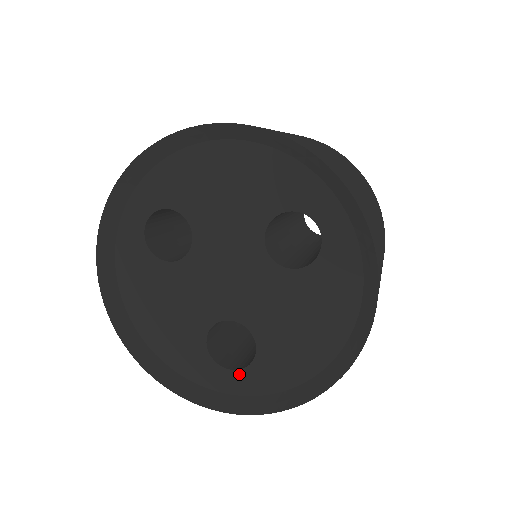
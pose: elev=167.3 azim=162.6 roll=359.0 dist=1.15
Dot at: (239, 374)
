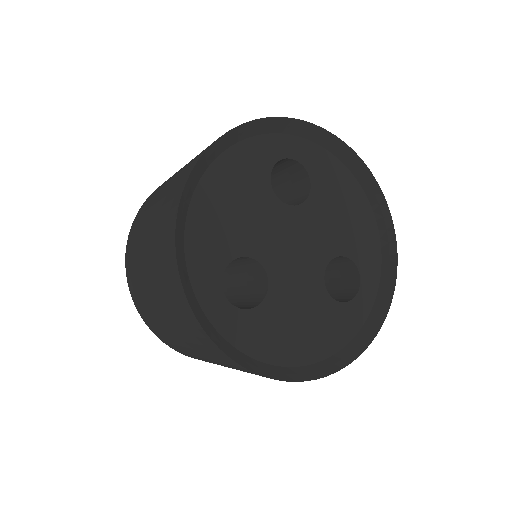
Dot at: (227, 306)
